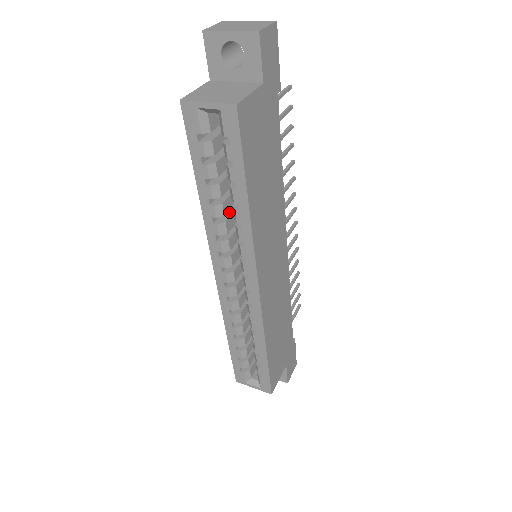
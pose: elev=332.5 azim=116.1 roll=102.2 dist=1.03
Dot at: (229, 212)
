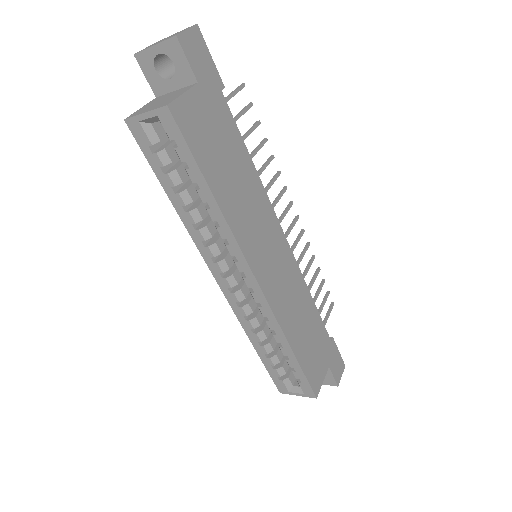
Dot at: occluded
